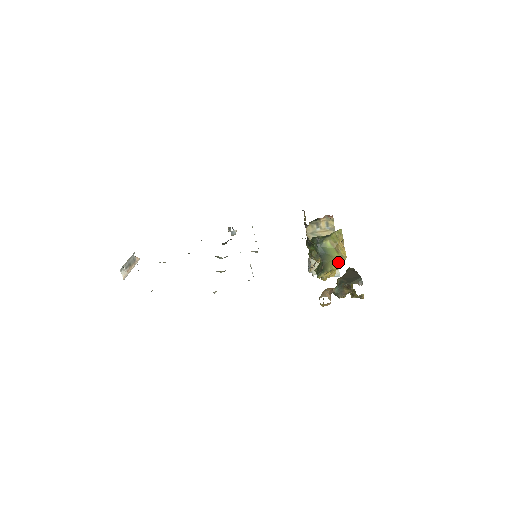
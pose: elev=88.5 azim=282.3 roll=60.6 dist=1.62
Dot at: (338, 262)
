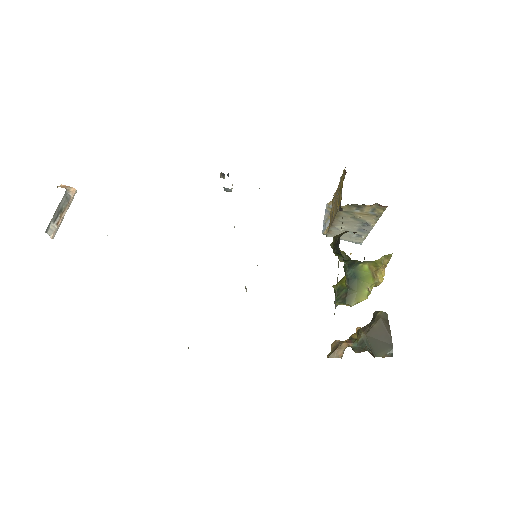
Dot at: (369, 292)
